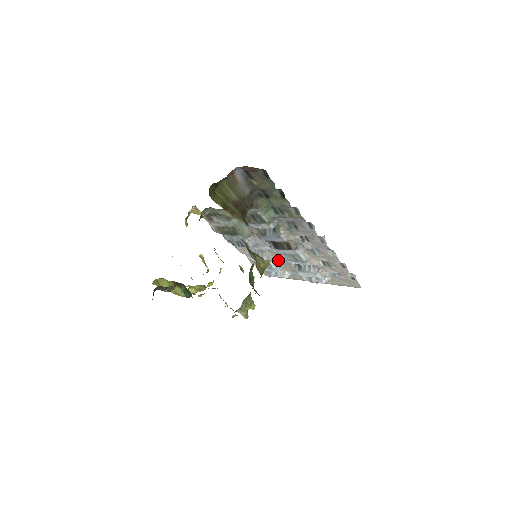
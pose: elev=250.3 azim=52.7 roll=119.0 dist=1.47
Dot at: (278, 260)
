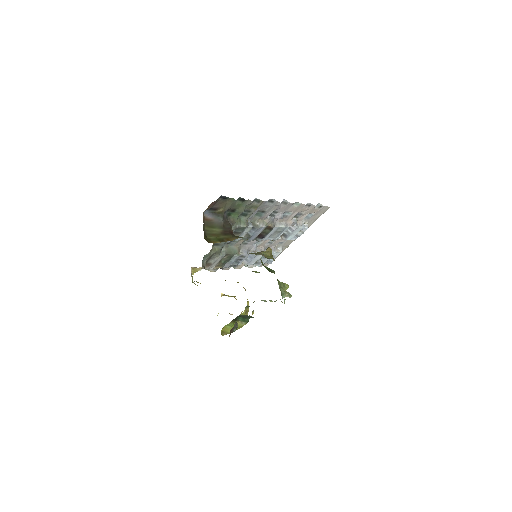
Dot at: (267, 246)
